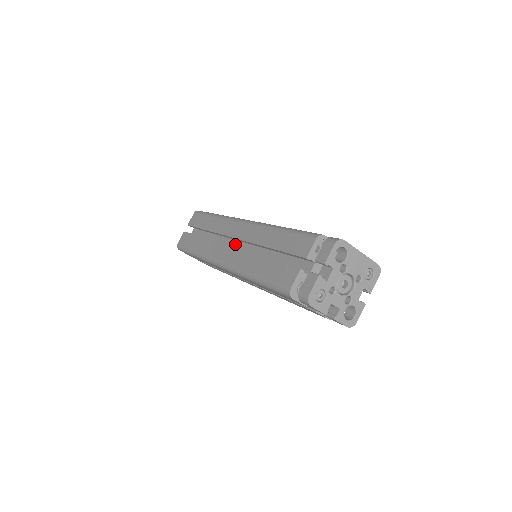
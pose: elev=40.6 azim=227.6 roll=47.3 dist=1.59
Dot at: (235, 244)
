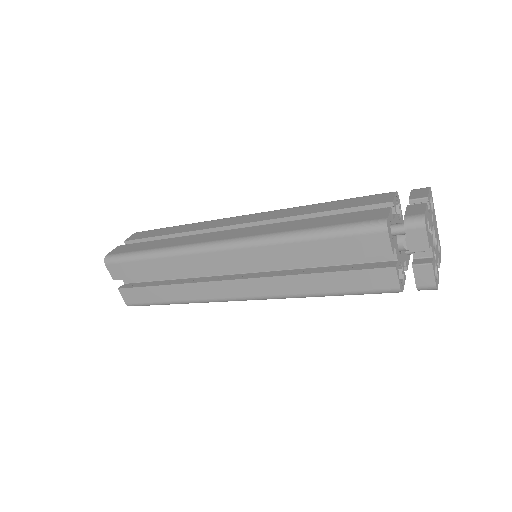
Dot at: occluded
